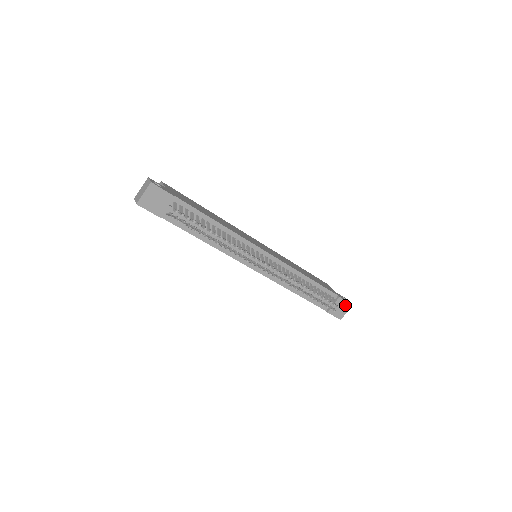
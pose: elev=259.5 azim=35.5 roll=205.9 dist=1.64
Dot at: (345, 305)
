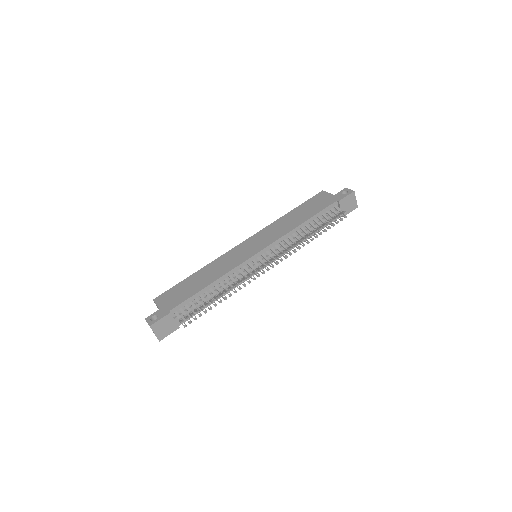
Dot at: (349, 198)
